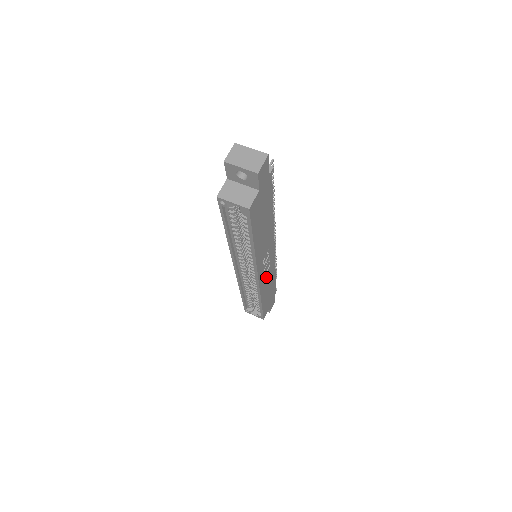
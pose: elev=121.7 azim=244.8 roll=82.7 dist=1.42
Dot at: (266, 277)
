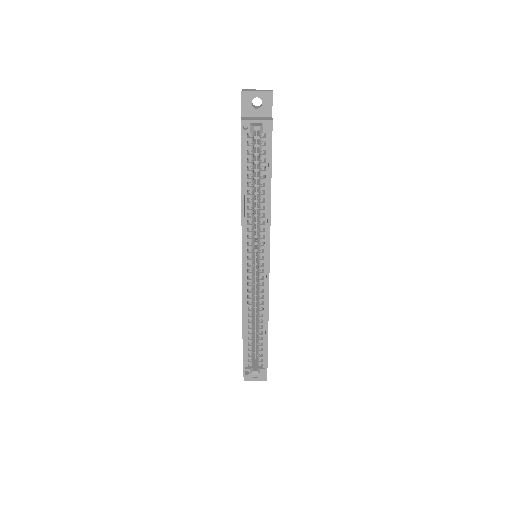
Dot at: occluded
